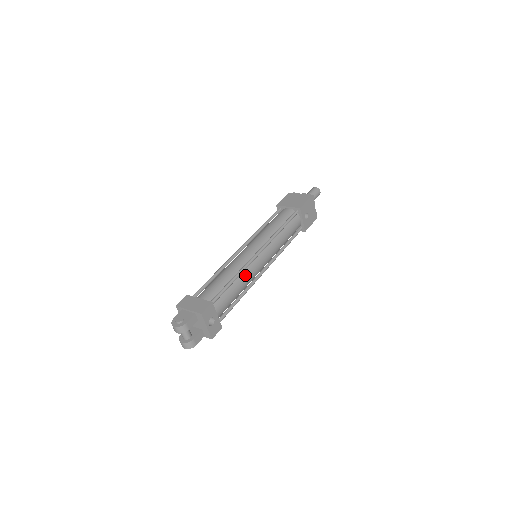
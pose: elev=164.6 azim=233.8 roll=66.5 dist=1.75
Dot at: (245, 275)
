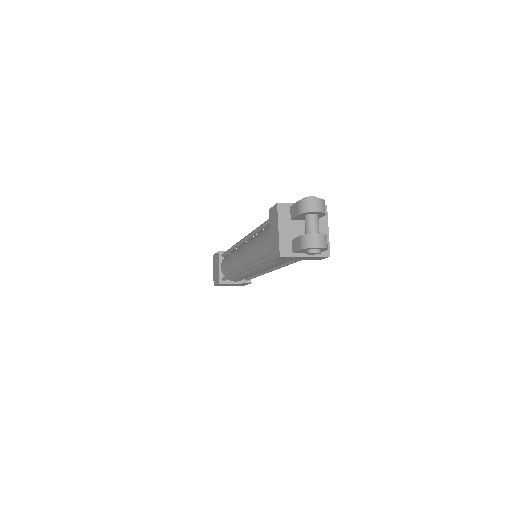
Dot at: occluded
